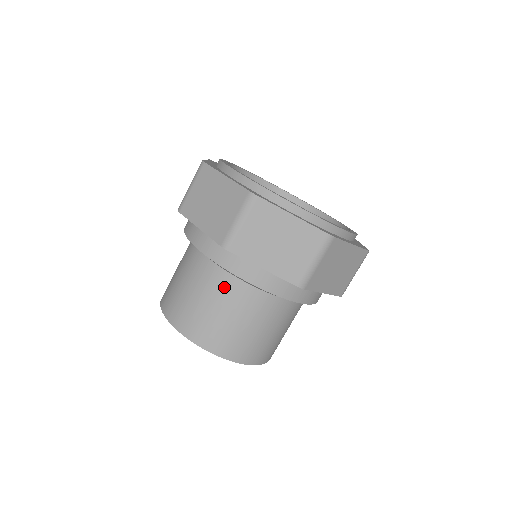
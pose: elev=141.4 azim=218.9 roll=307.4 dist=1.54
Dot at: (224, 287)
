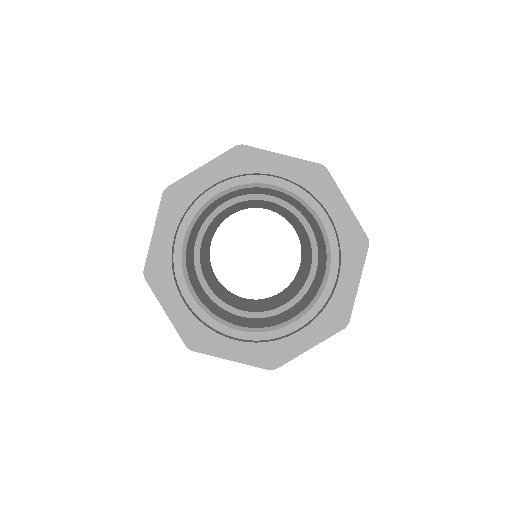
Dot at: occluded
